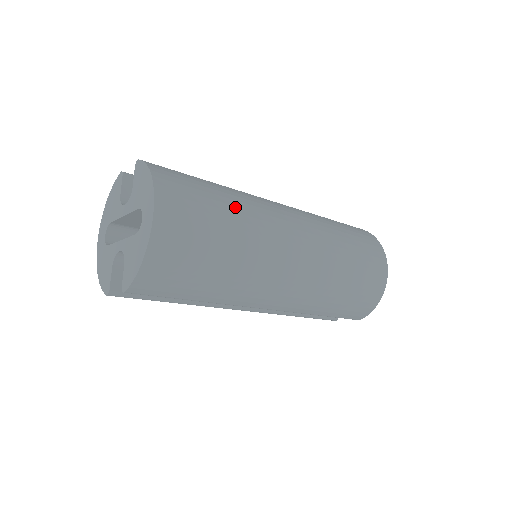
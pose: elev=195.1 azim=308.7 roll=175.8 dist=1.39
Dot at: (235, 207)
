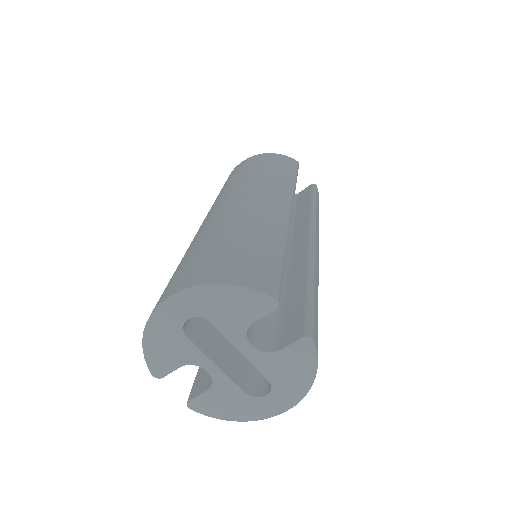
Dot at: occluded
